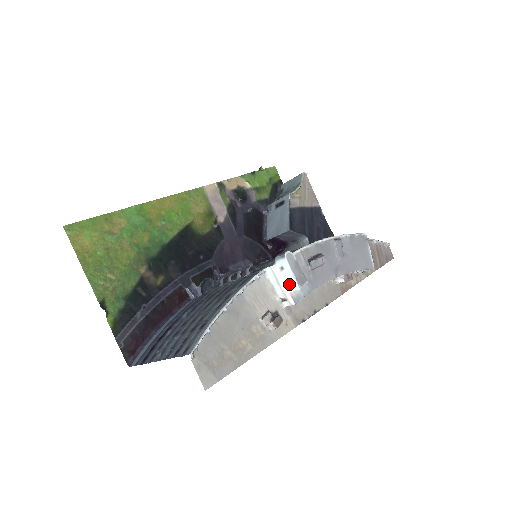
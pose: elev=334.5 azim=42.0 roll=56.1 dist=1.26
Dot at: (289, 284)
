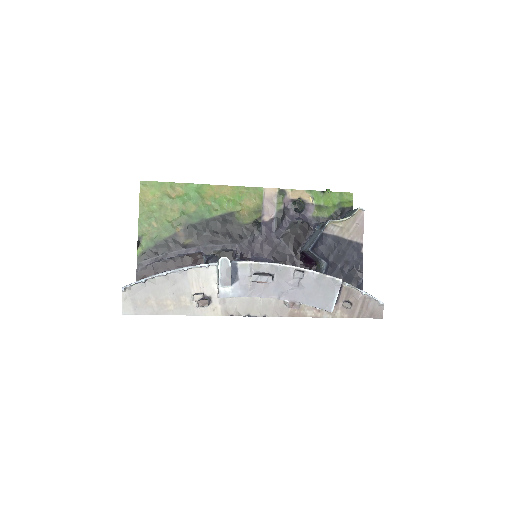
Dot at: (218, 281)
